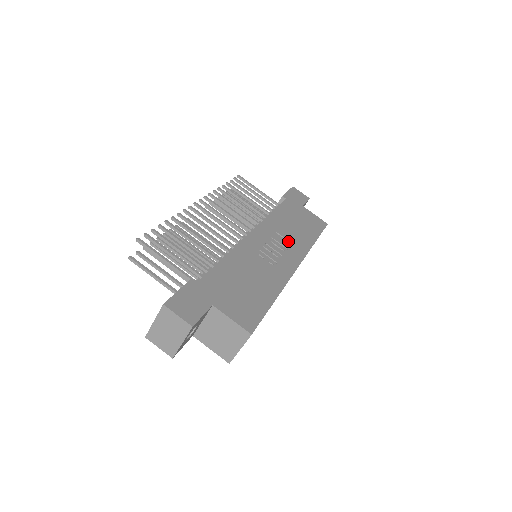
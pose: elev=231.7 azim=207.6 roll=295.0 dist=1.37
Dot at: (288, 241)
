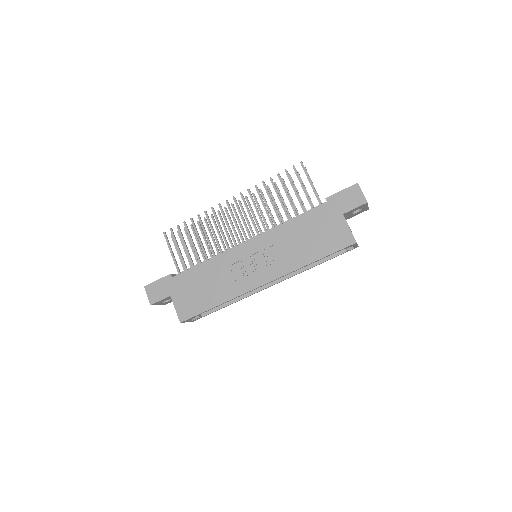
Dot at: (279, 257)
